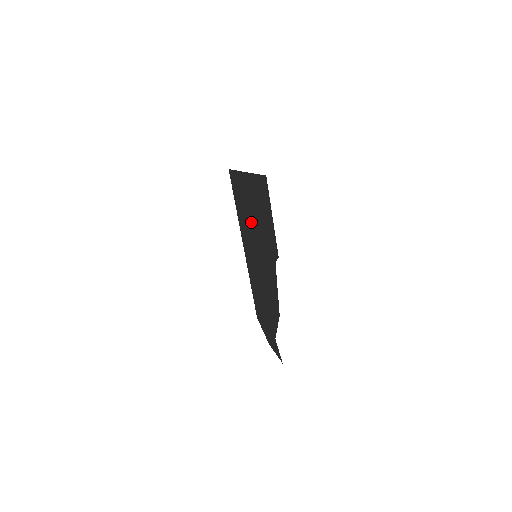
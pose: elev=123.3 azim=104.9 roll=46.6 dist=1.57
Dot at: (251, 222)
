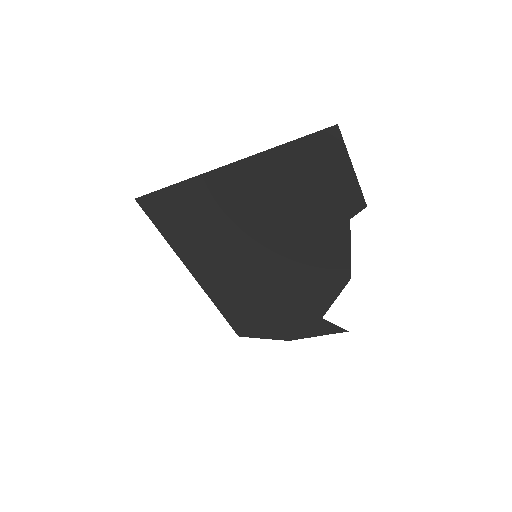
Dot at: (244, 220)
